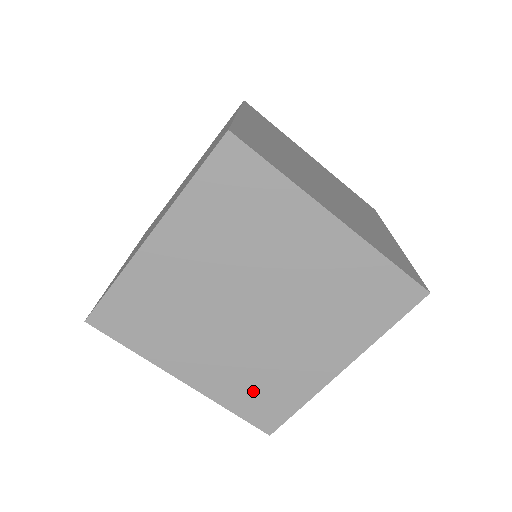
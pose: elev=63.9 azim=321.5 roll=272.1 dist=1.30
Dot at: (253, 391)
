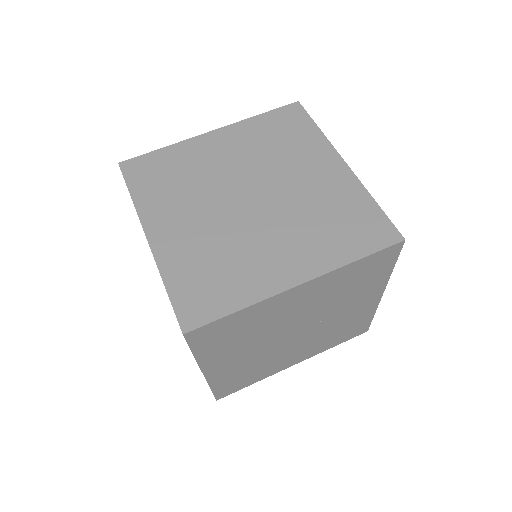
Dot at: (202, 272)
